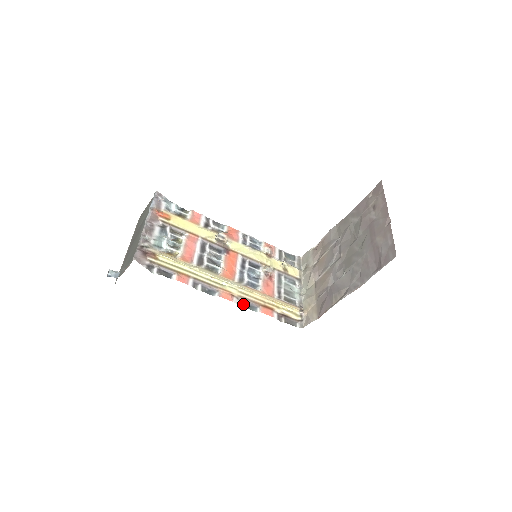
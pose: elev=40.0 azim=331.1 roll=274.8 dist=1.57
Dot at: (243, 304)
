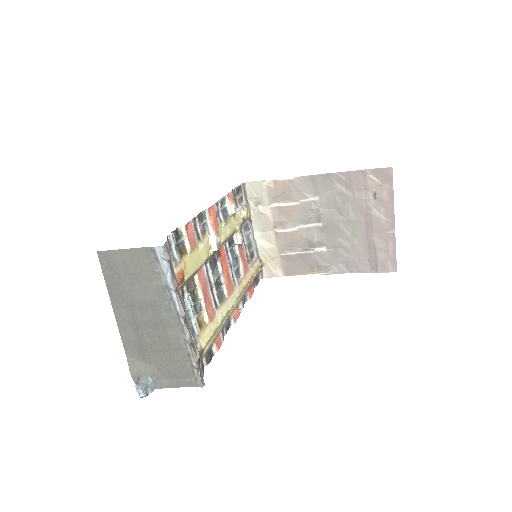
Dot at: (243, 307)
